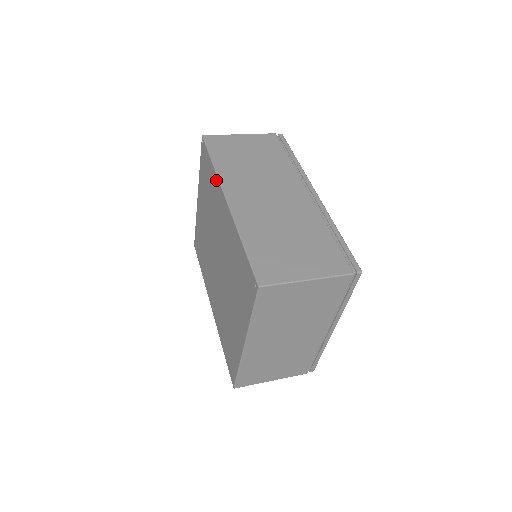
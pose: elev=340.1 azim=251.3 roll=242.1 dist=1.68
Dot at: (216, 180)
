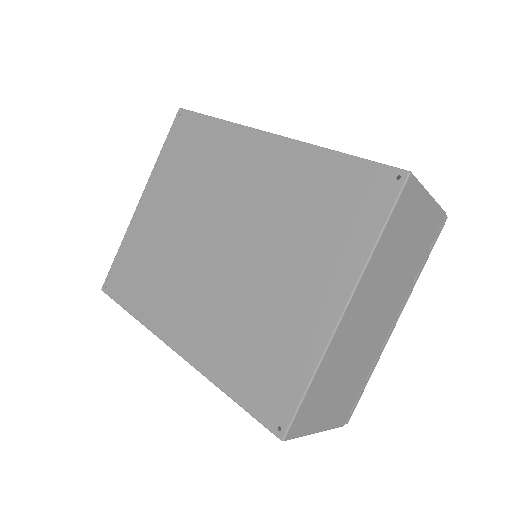
Dot at: (233, 130)
